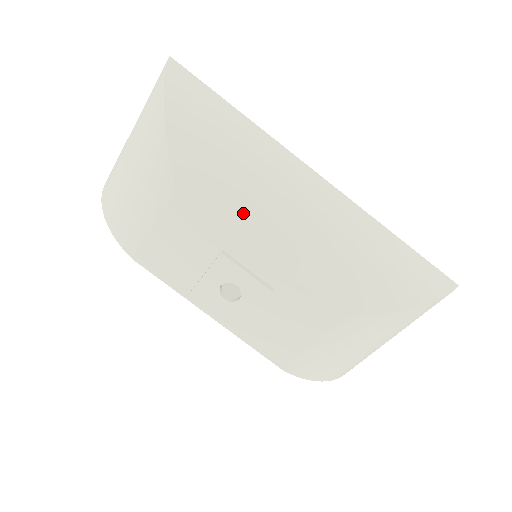
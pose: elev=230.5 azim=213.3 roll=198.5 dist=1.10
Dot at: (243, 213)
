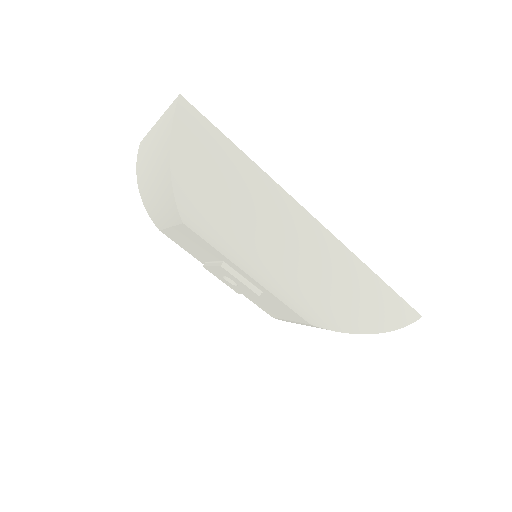
Dot at: (237, 252)
